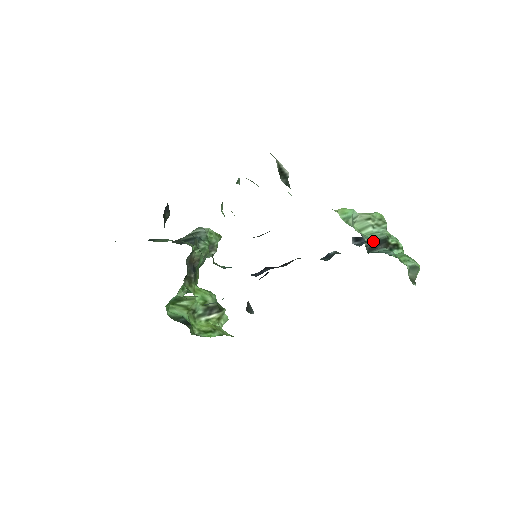
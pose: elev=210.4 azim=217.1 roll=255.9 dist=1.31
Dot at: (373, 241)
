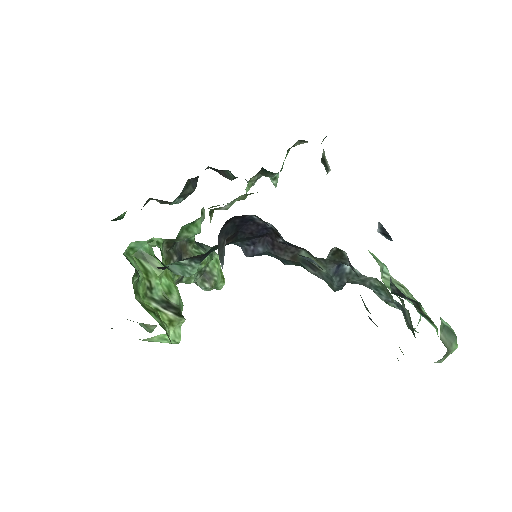
Dot at: (401, 292)
